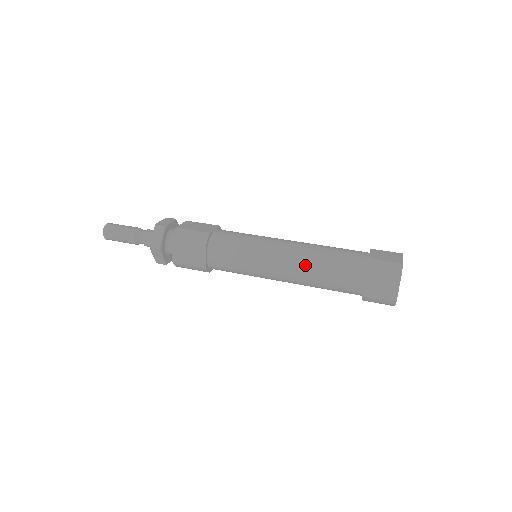
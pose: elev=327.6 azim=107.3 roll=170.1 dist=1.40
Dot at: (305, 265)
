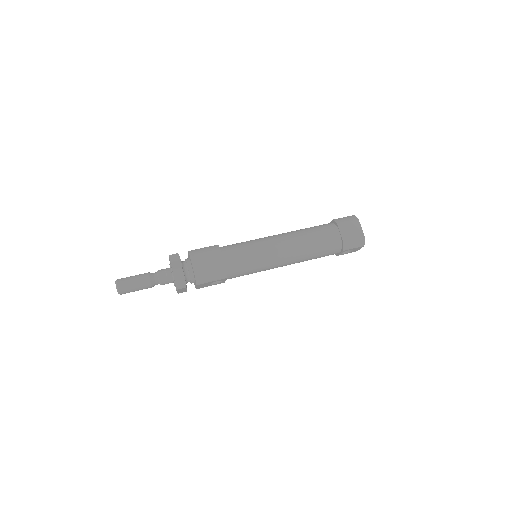
Dot at: (297, 237)
